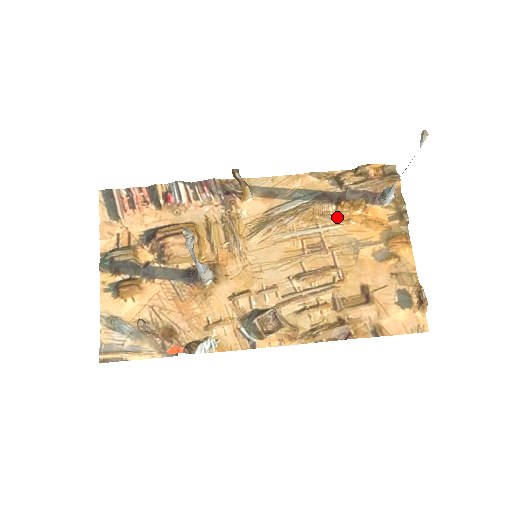
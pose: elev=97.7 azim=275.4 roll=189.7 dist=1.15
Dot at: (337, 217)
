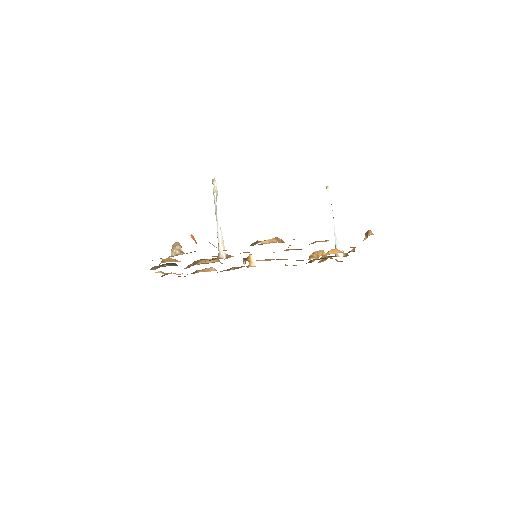
Dot at: (310, 258)
